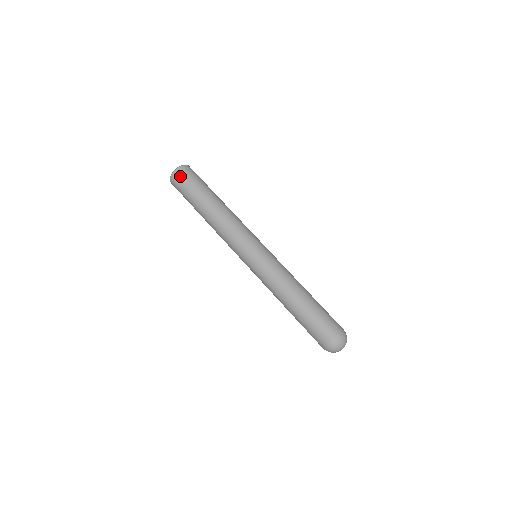
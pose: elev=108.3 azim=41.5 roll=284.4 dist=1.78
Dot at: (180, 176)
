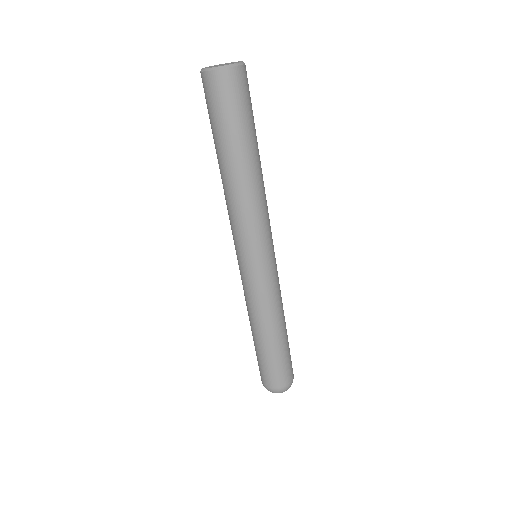
Dot at: (236, 83)
